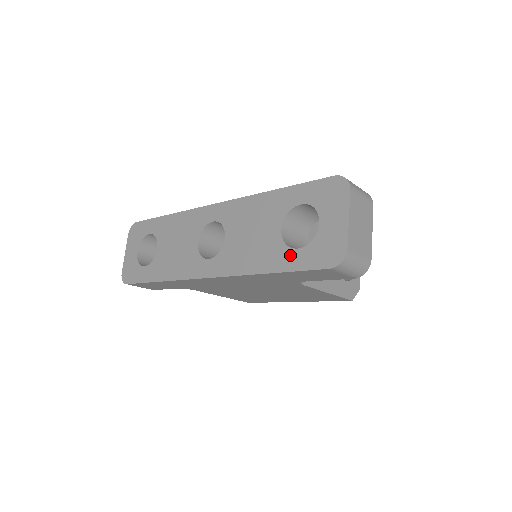
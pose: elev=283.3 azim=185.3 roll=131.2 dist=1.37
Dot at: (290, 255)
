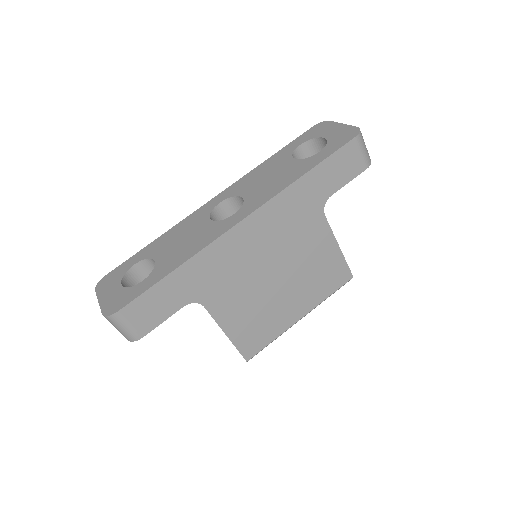
Dot at: (316, 156)
